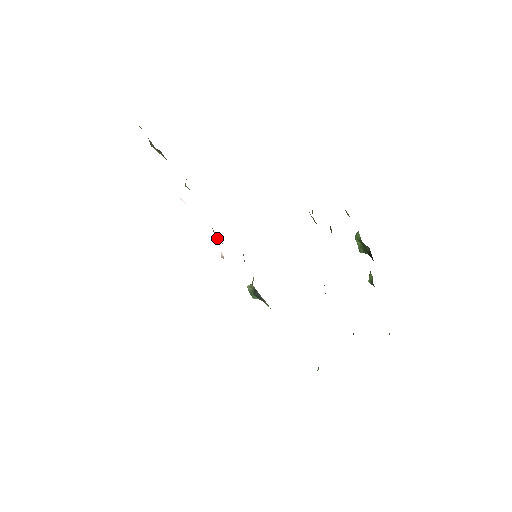
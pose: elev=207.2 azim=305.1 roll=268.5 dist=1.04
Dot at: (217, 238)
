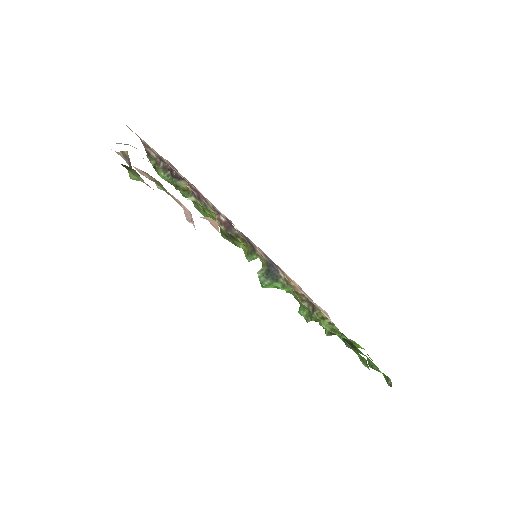
Dot at: (227, 229)
